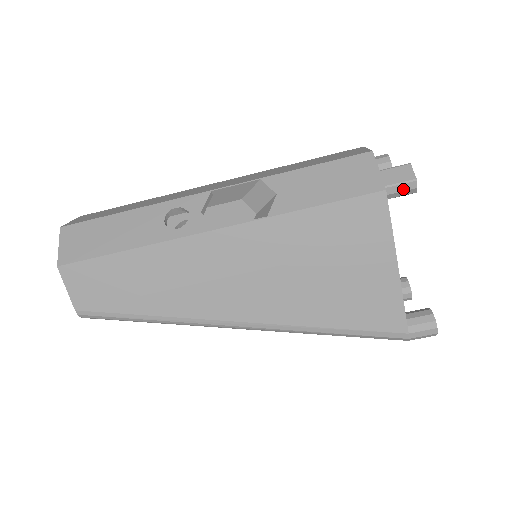
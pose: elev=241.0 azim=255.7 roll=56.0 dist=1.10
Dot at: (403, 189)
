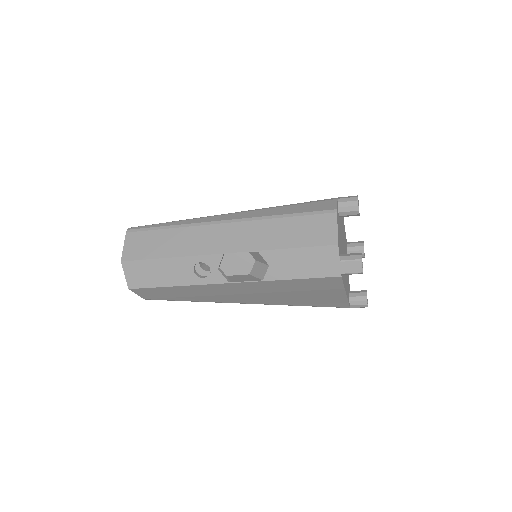
Dot at: occluded
